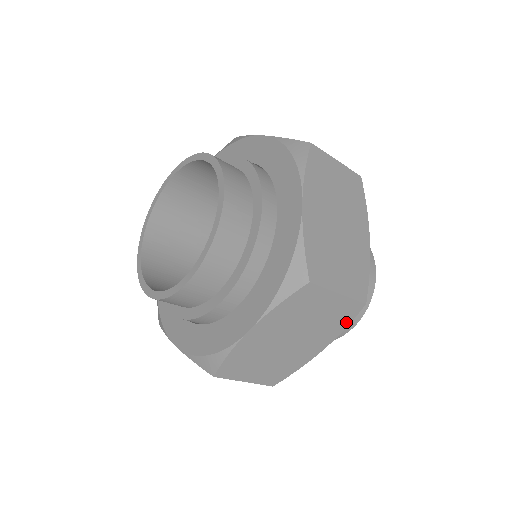
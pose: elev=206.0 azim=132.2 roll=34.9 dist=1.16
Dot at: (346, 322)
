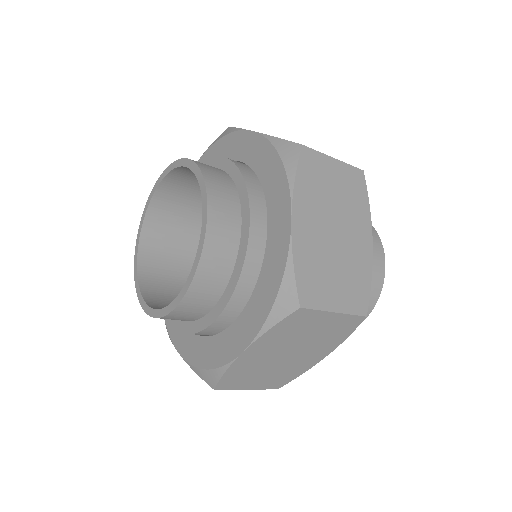
Dot at: (347, 333)
